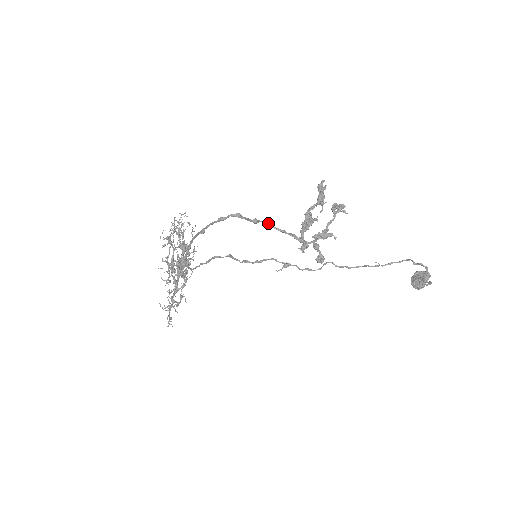
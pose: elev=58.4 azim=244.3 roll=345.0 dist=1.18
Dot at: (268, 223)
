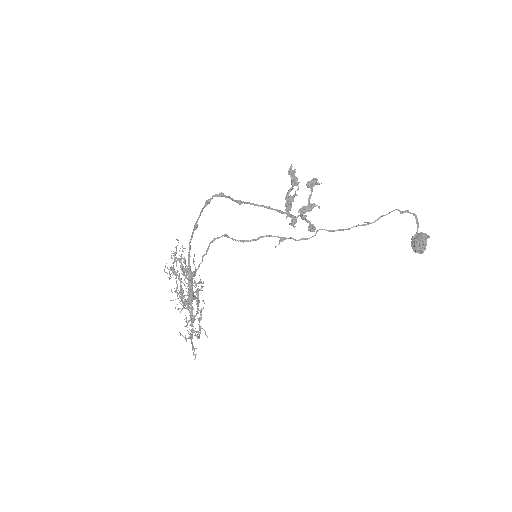
Dot at: (252, 203)
